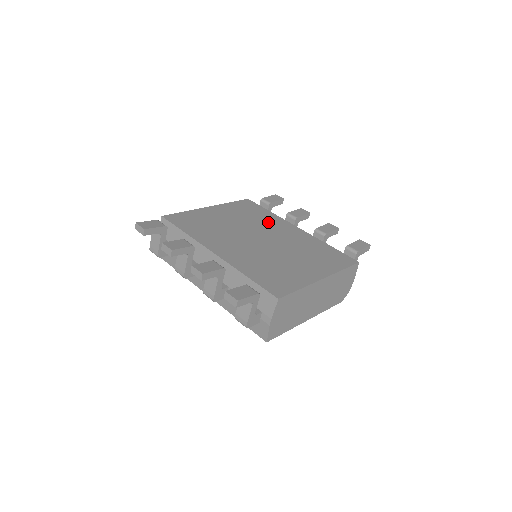
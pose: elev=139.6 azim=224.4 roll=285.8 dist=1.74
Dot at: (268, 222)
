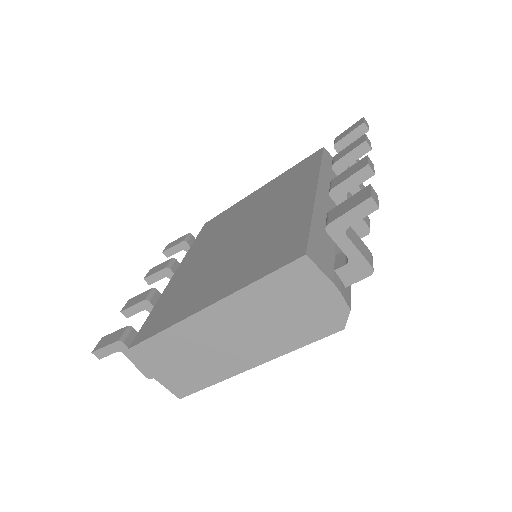
Dot at: (288, 192)
